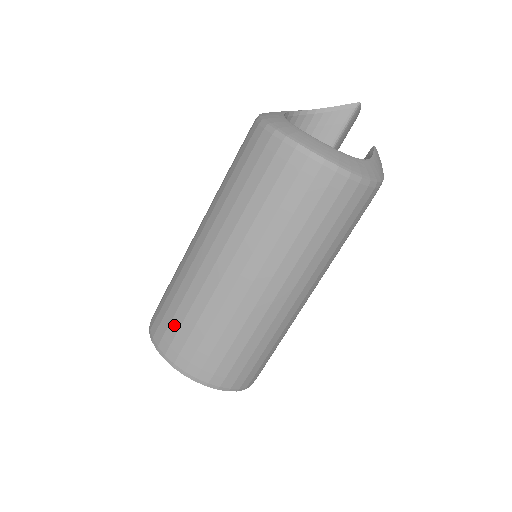
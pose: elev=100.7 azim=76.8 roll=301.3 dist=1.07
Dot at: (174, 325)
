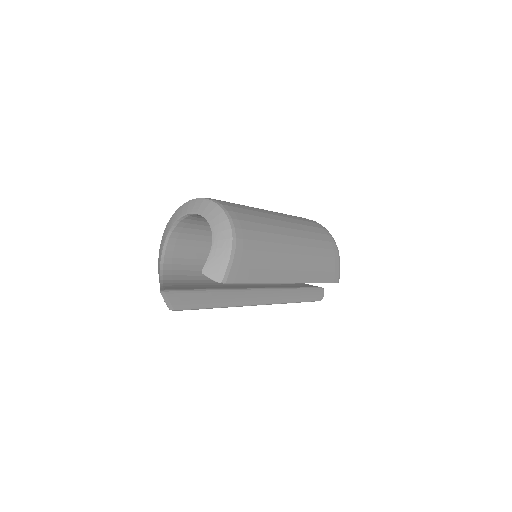
Dot at: occluded
